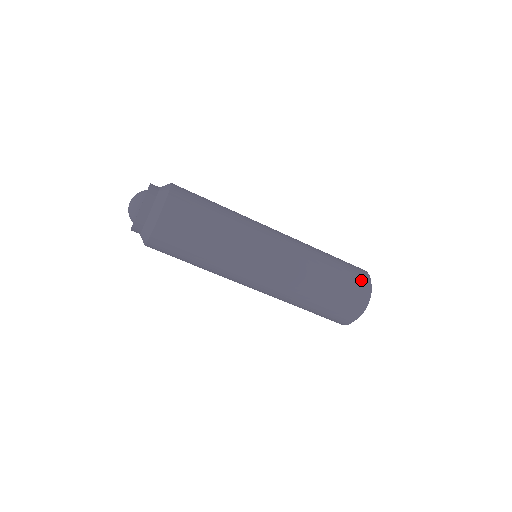
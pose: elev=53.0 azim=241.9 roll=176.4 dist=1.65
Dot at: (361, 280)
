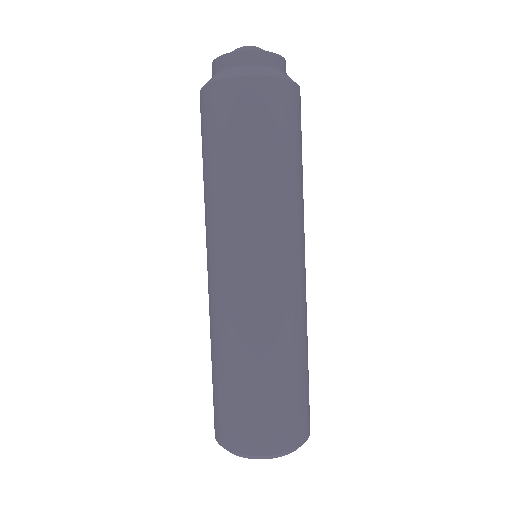
Dot at: (285, 432)
